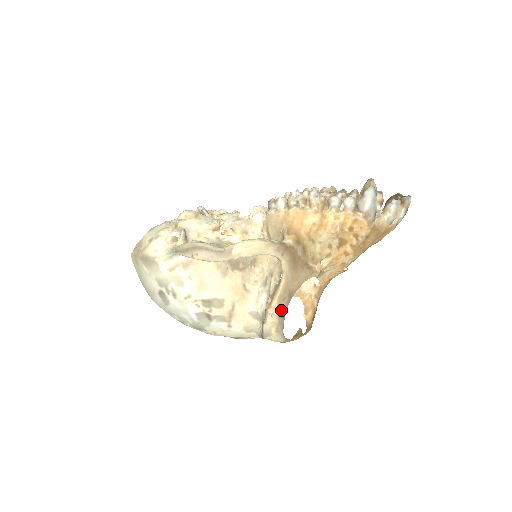
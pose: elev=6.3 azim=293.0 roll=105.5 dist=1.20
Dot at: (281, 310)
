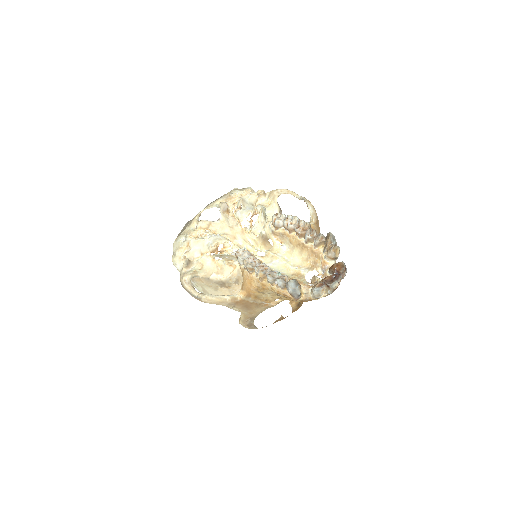
Dot at: (248, 324)
